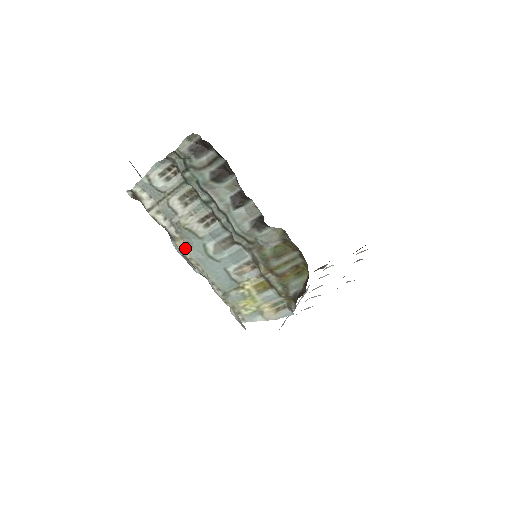
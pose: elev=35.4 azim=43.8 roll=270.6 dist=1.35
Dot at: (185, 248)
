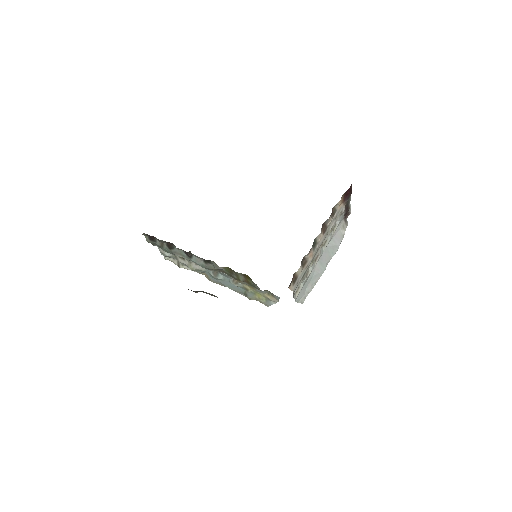
Dot at: (208, 277)
